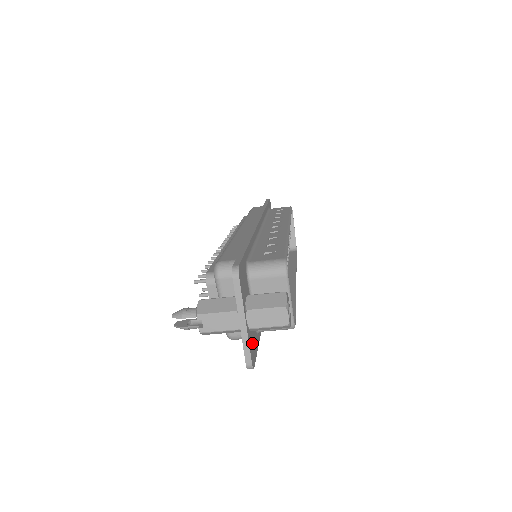
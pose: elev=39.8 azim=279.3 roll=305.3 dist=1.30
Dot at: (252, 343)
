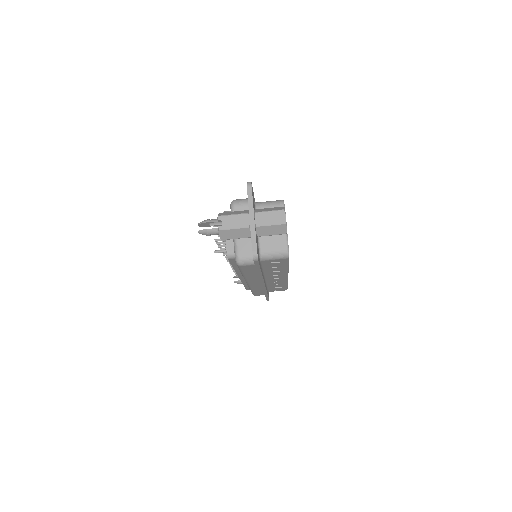
Dot at: (257, 246)
